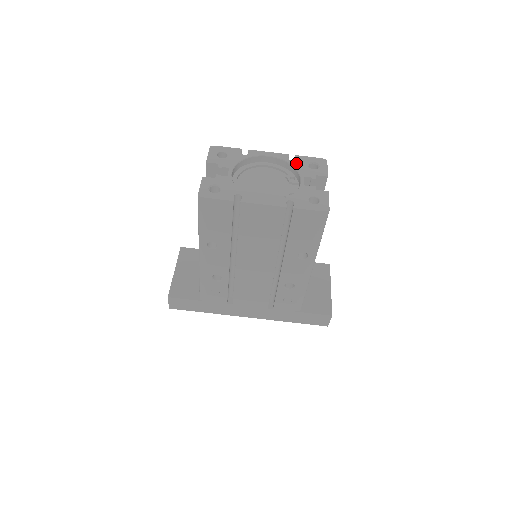
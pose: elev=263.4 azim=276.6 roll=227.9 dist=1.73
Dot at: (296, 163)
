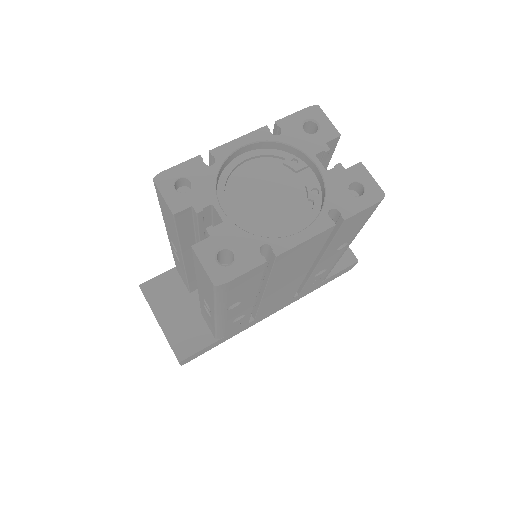
Dot at: (287, 136)
